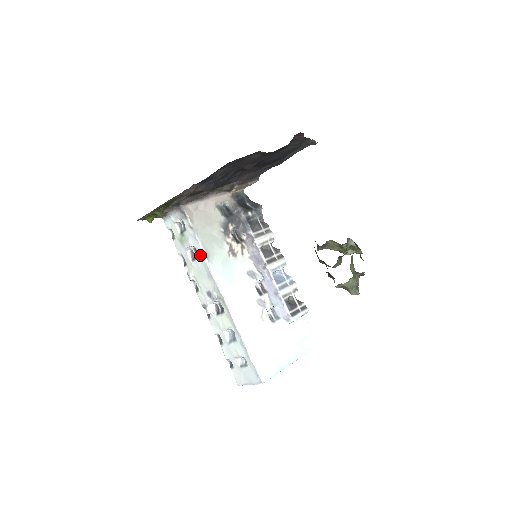
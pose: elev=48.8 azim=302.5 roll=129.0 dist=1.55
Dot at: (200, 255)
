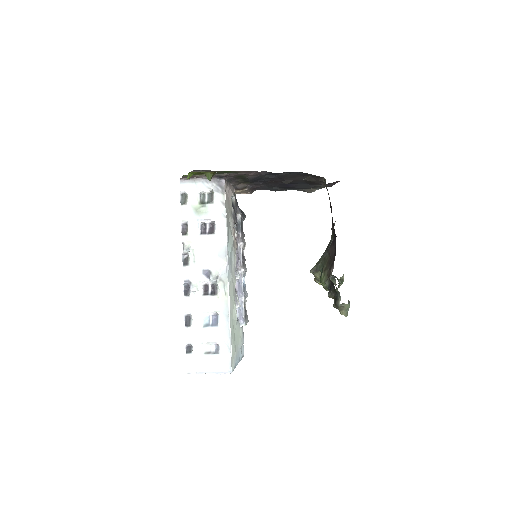
Dot at: (219, 232)
